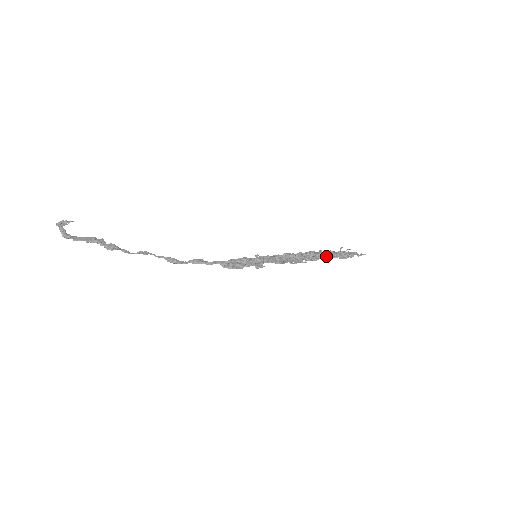
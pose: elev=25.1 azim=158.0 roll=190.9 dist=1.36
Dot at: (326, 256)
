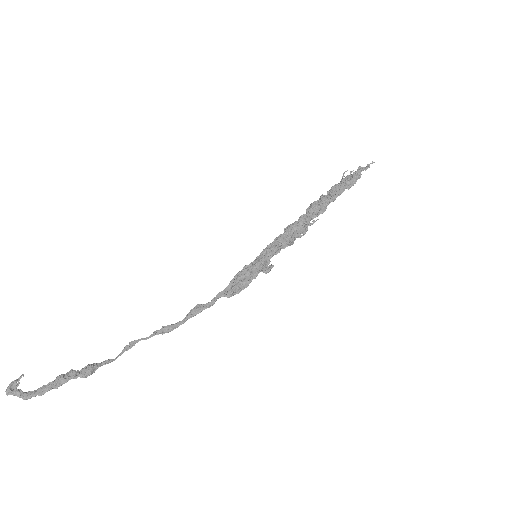
Dot at: (332, 198)
